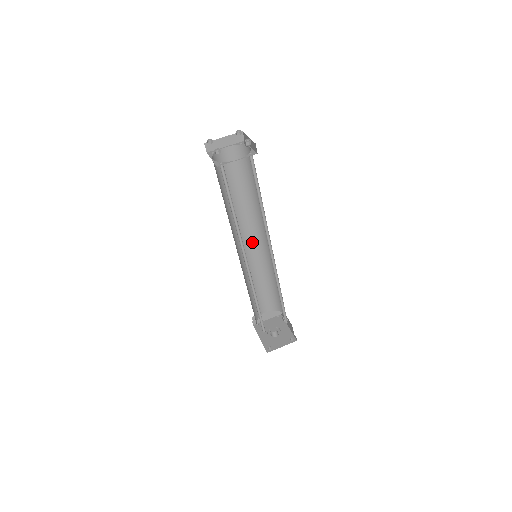
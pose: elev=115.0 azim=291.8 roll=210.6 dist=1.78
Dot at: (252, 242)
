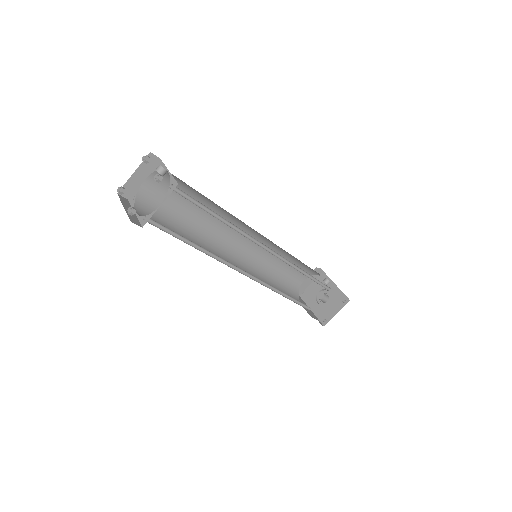
Dot at: (245, 239)
